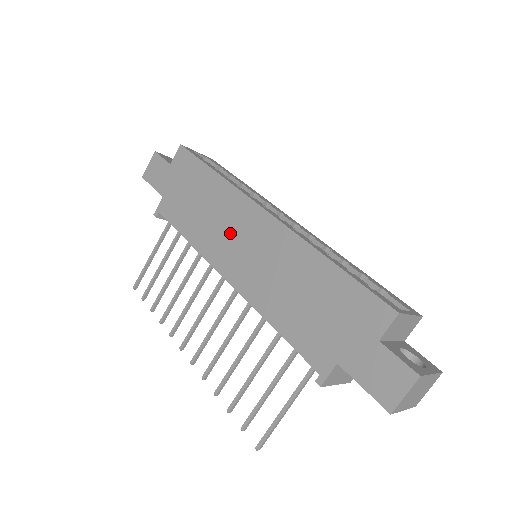
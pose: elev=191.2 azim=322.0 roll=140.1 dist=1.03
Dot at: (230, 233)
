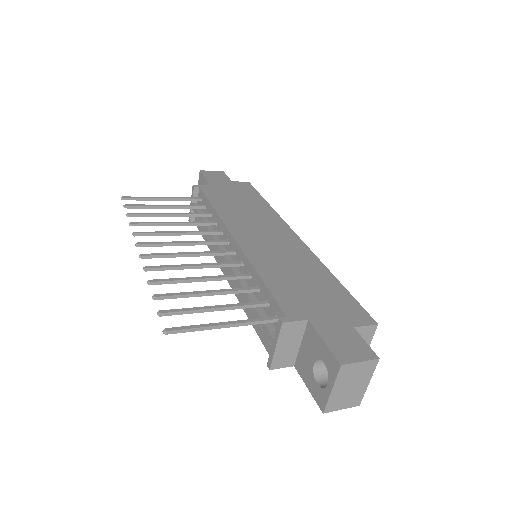
Dot at: (259, 226)
